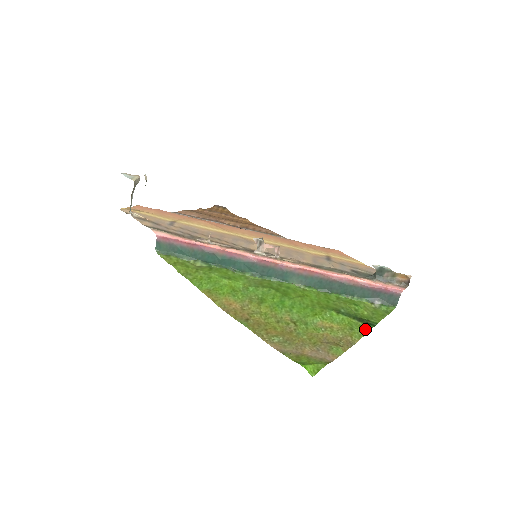
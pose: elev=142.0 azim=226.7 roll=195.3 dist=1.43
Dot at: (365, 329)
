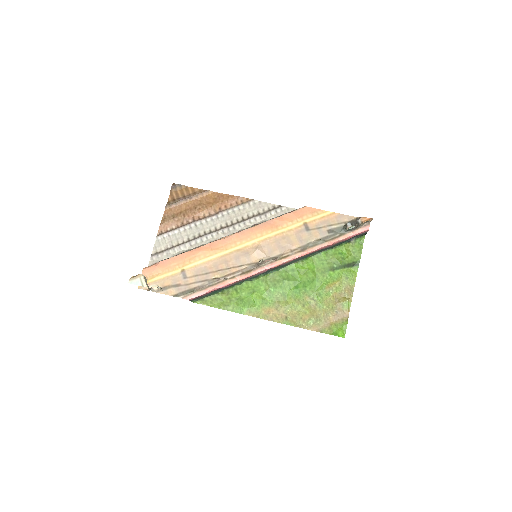
Dot at: (354, 272)
